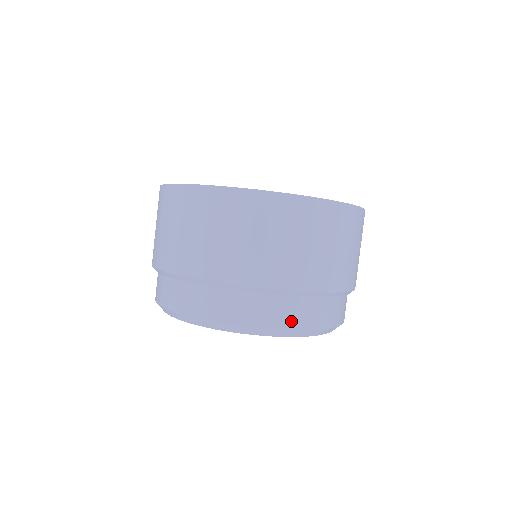
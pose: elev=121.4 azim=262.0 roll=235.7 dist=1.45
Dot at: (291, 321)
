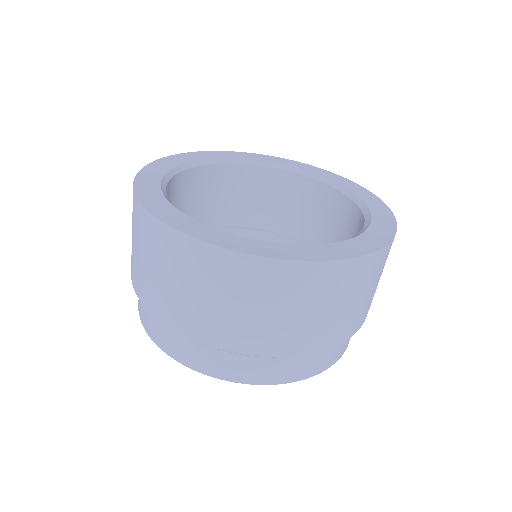
Dot at: (232, 374)
